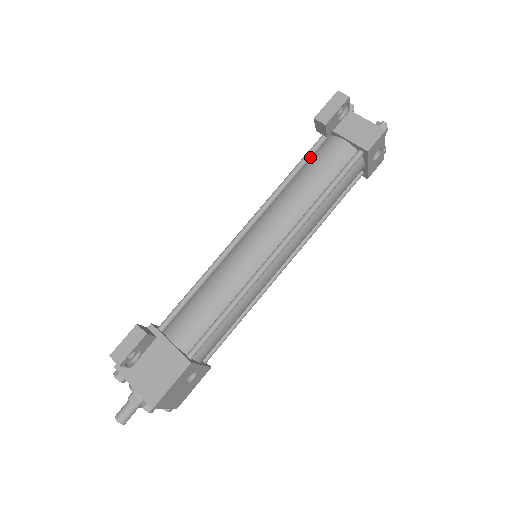
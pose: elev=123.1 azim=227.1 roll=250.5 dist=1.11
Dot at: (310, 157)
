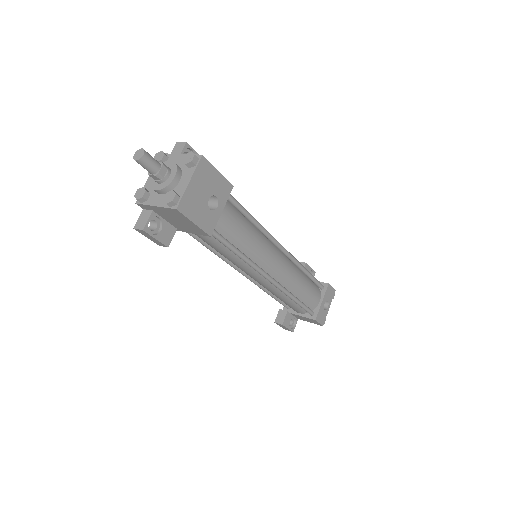
Dot at: occluded
